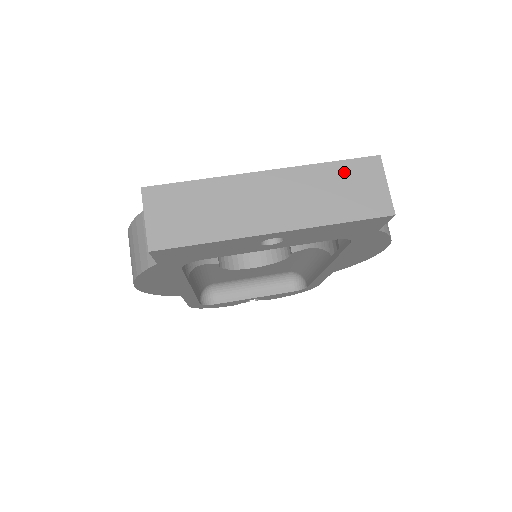
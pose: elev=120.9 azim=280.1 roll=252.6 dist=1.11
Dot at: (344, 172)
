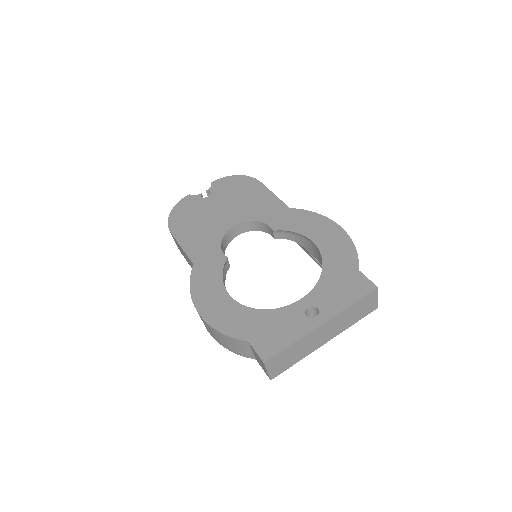
Dot at: (360, 304)
